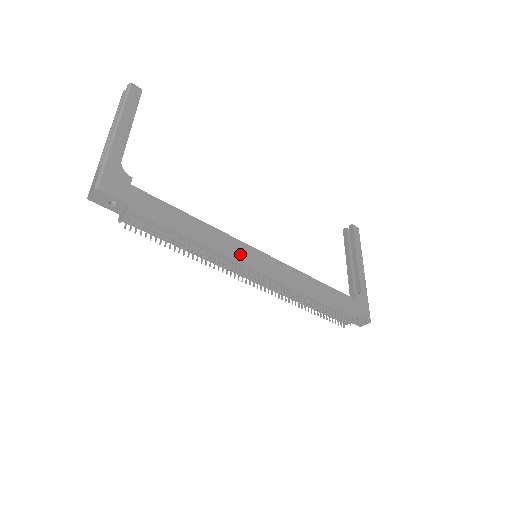
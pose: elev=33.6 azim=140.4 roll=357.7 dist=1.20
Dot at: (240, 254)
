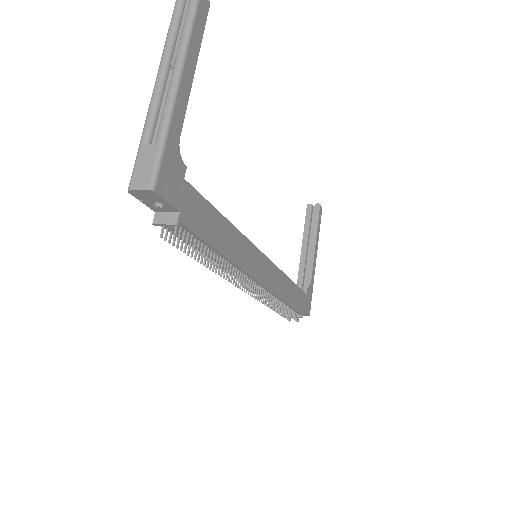
Dot at: (252, 263)
